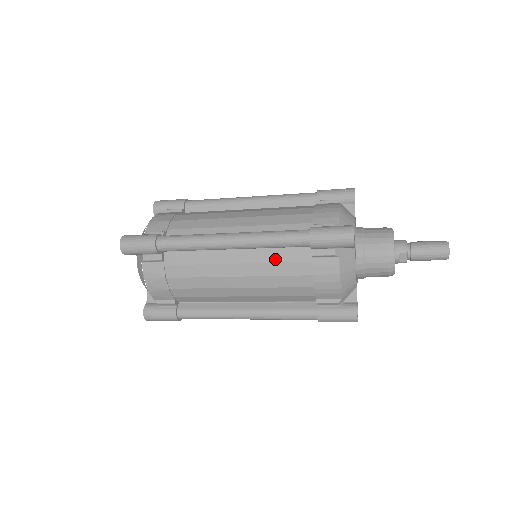
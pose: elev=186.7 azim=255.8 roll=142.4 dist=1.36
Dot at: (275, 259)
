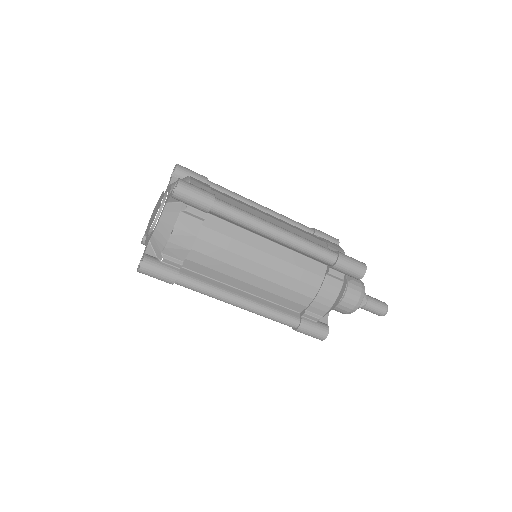
Dot at: (298, 263)
